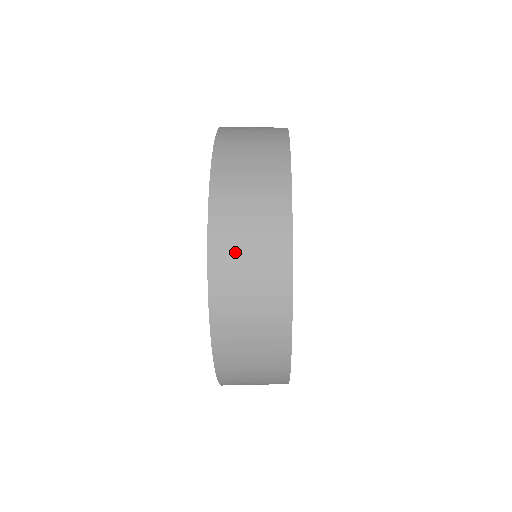
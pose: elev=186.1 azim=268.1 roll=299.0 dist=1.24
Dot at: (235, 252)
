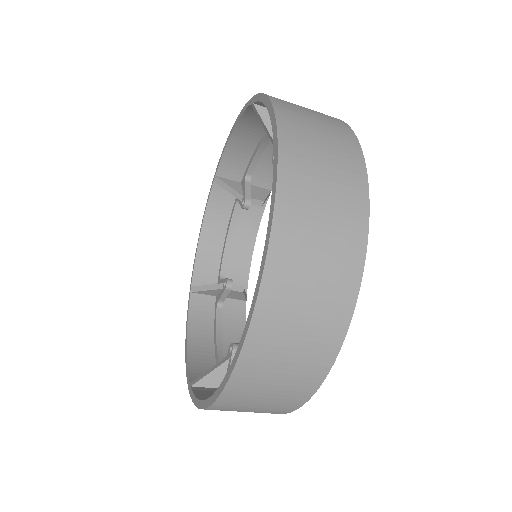
Dot at: (308, 191)
